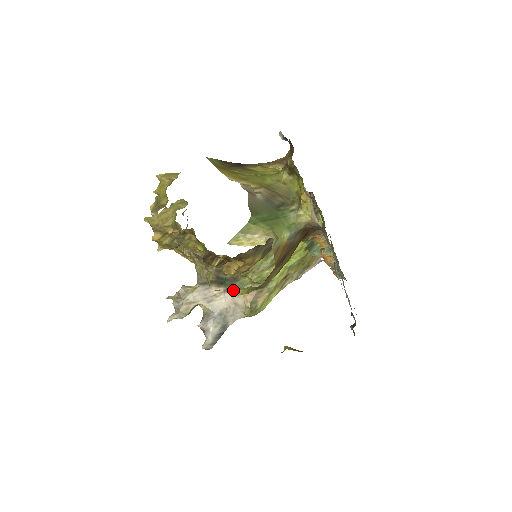
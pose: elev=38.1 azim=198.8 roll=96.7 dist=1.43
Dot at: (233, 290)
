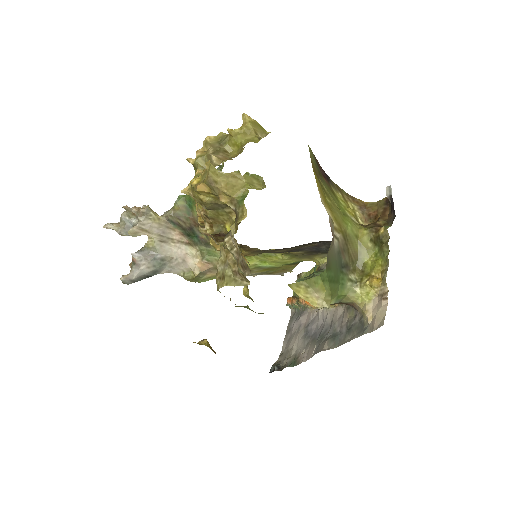
Dot at: (193, 248)
